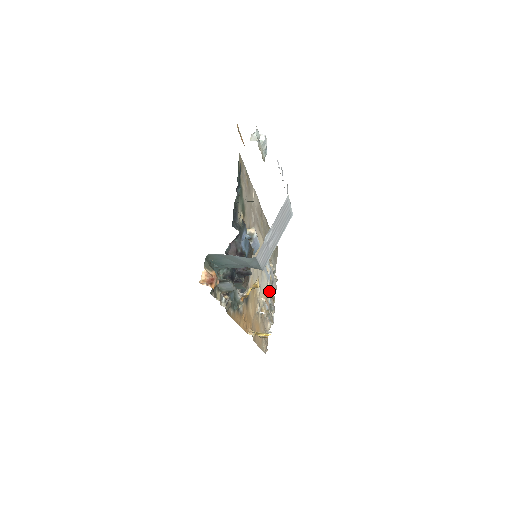
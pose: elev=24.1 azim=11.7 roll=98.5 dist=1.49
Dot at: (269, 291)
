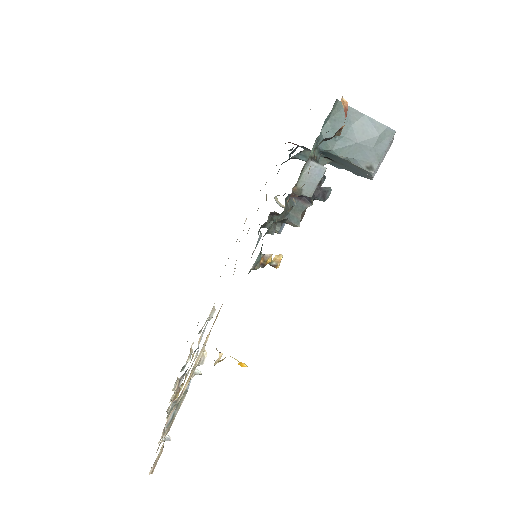
Dot at: (187, 373)
